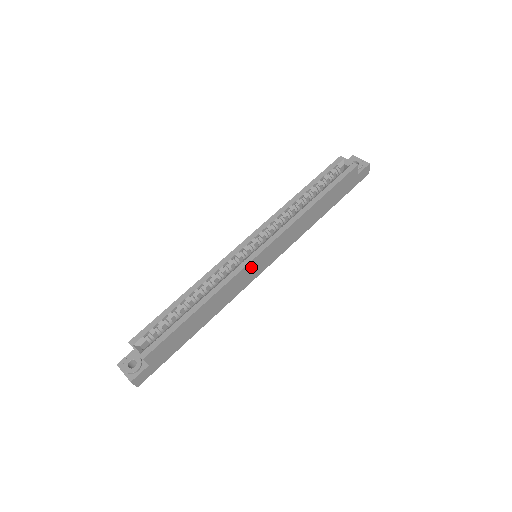
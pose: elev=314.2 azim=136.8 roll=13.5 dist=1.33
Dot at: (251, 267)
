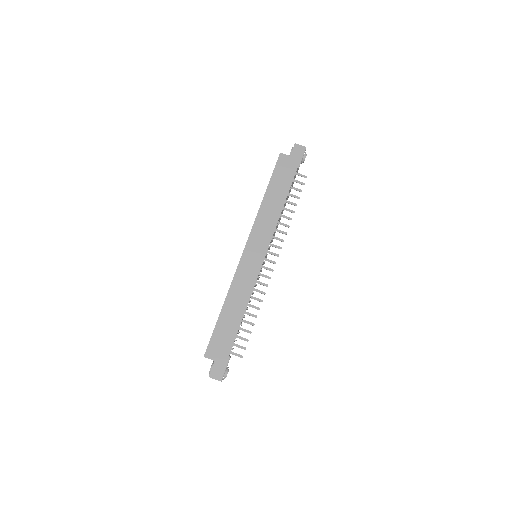
Dot at: (246, 263)
